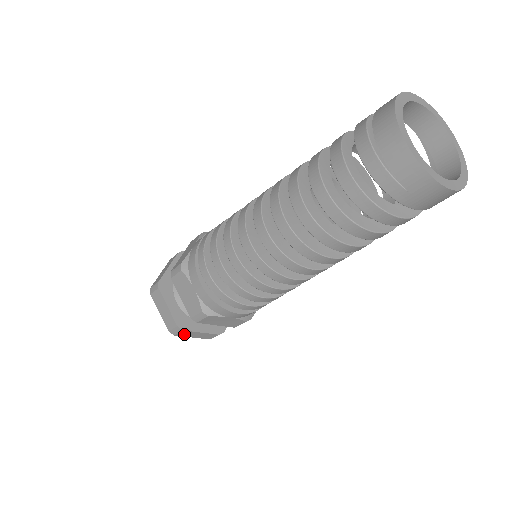
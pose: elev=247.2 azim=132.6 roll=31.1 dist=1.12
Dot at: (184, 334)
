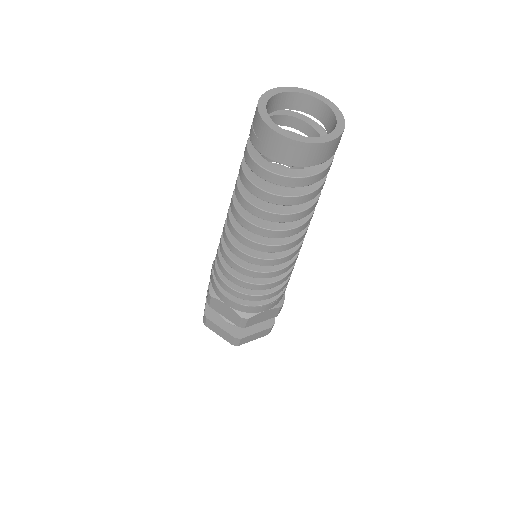
Dot at: (211, 326)
